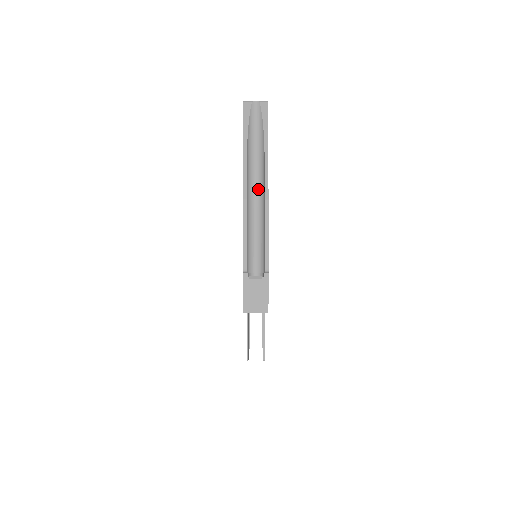
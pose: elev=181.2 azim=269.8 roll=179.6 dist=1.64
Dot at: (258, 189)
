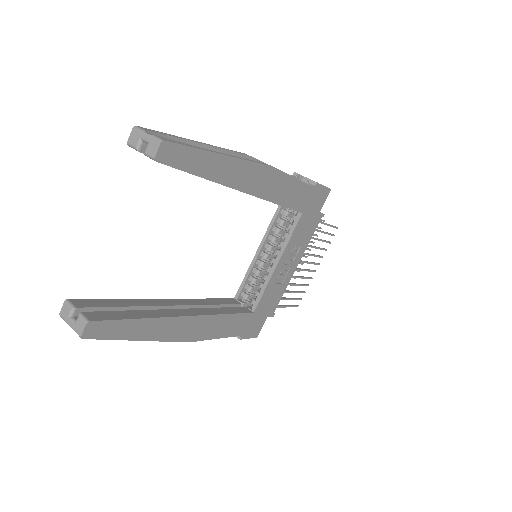
Dot at: occluded
